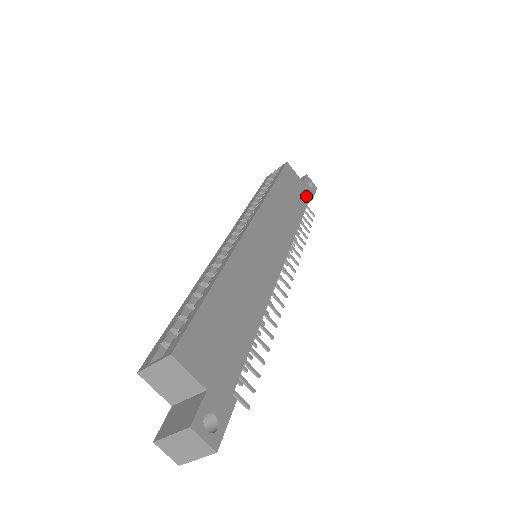
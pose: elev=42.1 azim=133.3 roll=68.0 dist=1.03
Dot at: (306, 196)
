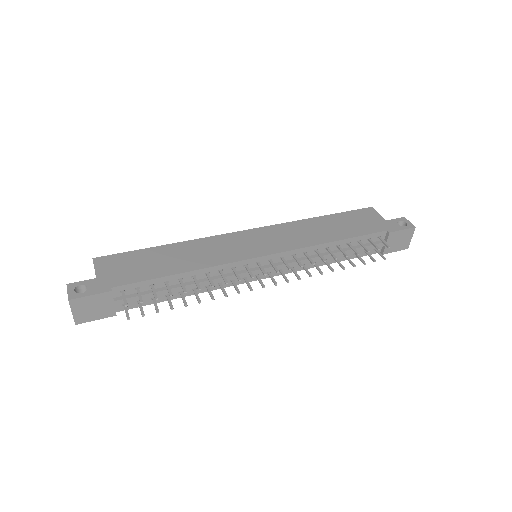
Dot at: (378, 229)
